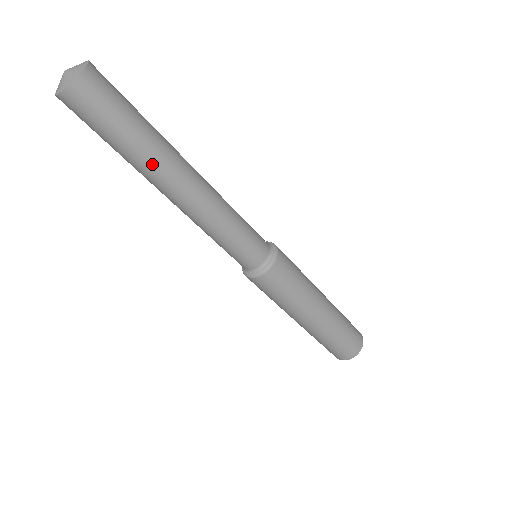
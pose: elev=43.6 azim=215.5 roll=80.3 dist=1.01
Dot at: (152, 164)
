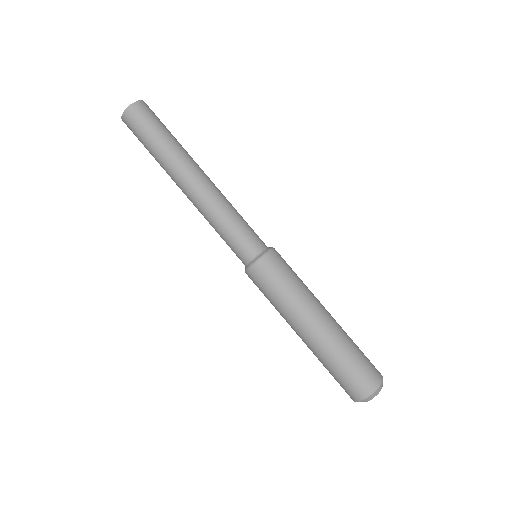
Dot at: (182, 152)
